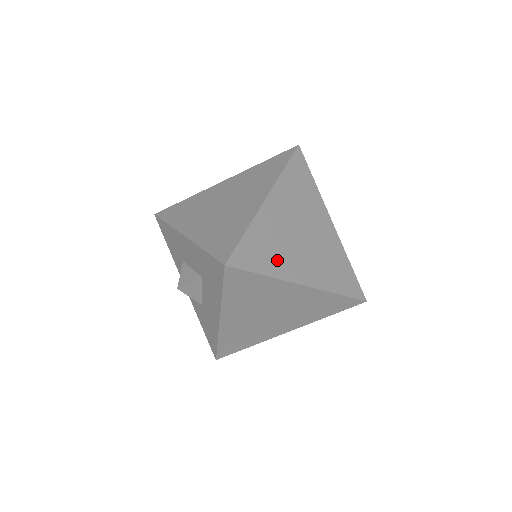
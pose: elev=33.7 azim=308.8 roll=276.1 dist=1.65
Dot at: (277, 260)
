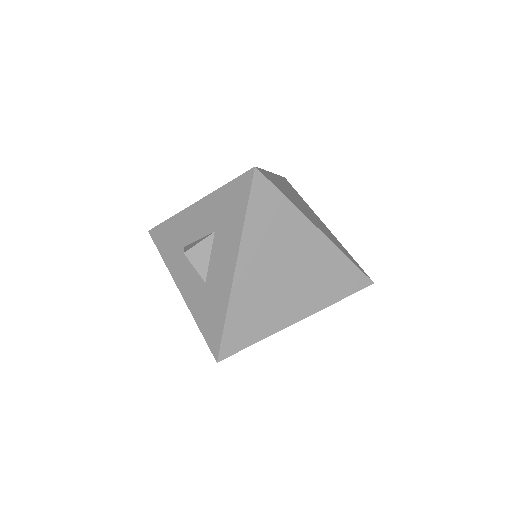
Dot at: (293, 201)
